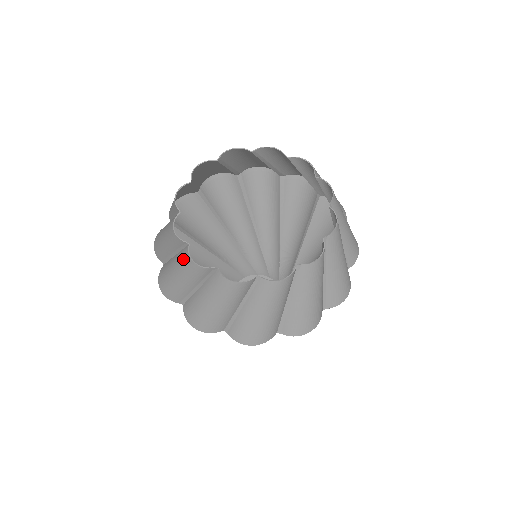
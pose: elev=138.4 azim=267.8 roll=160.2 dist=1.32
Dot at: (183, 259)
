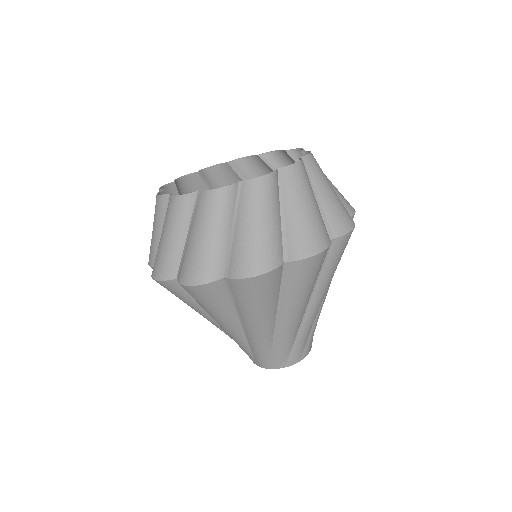
Dot at: occluded
